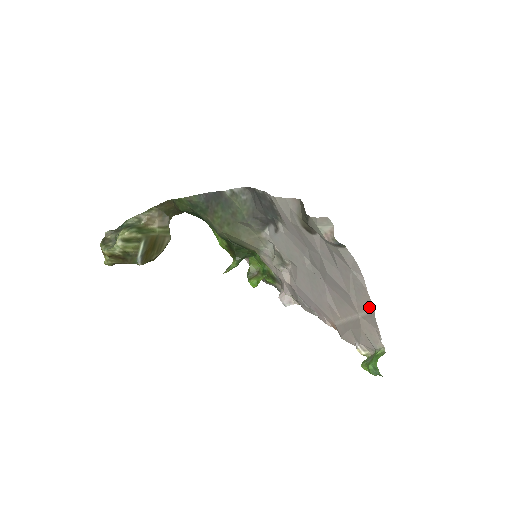
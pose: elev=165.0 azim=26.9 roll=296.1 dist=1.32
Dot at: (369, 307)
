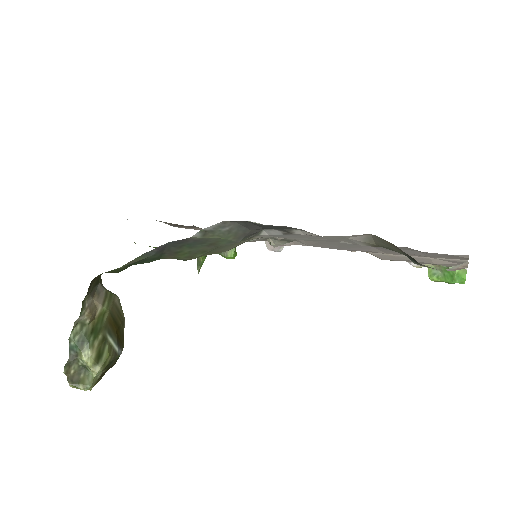
Dot at: (459, 259)
